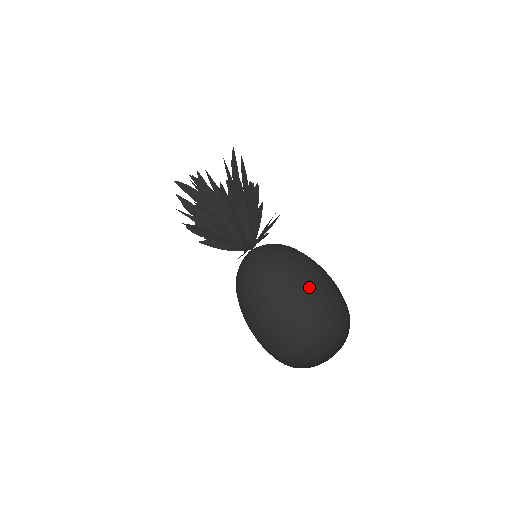
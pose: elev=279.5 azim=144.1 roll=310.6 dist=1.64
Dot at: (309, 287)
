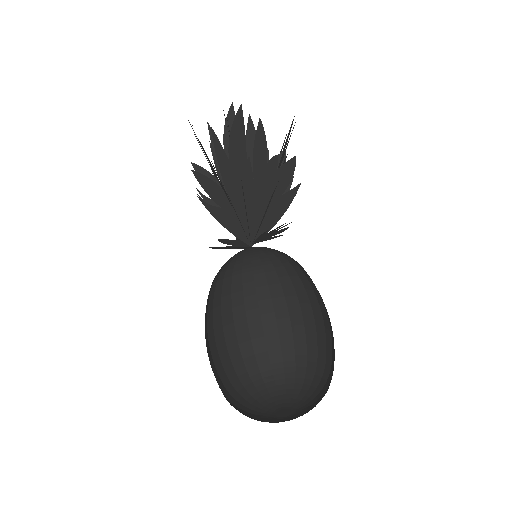
Dot at: occluded
